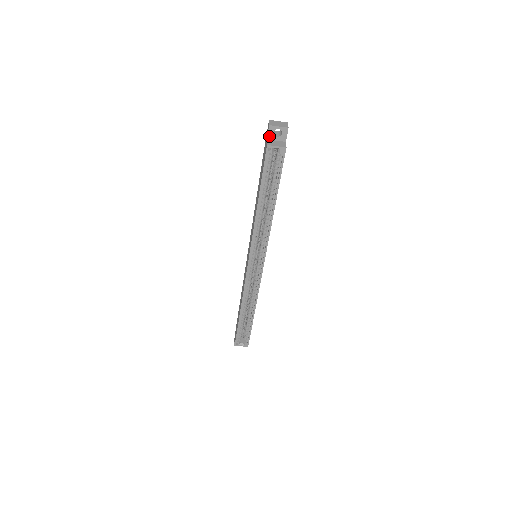
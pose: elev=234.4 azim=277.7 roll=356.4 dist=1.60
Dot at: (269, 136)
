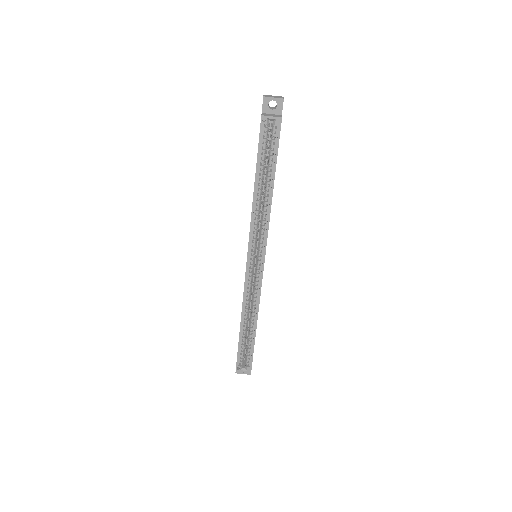
Dot at: (264, 109)
